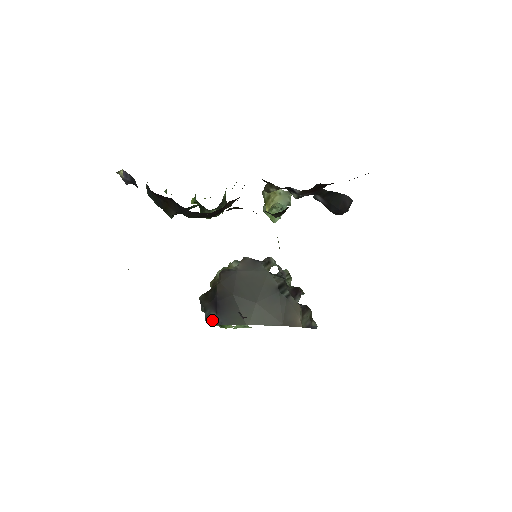
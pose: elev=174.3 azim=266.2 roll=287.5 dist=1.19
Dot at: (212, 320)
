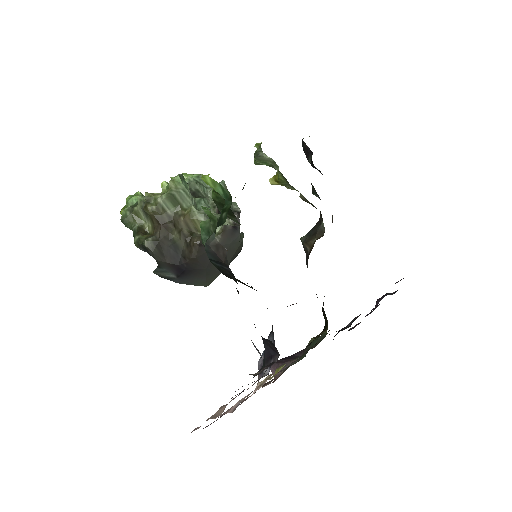
Dot at: (166, 277)
